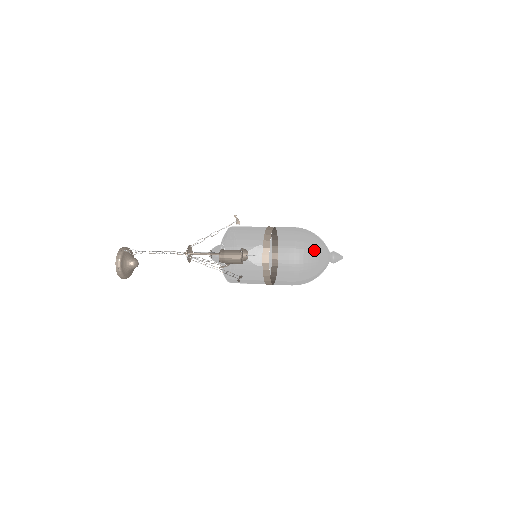
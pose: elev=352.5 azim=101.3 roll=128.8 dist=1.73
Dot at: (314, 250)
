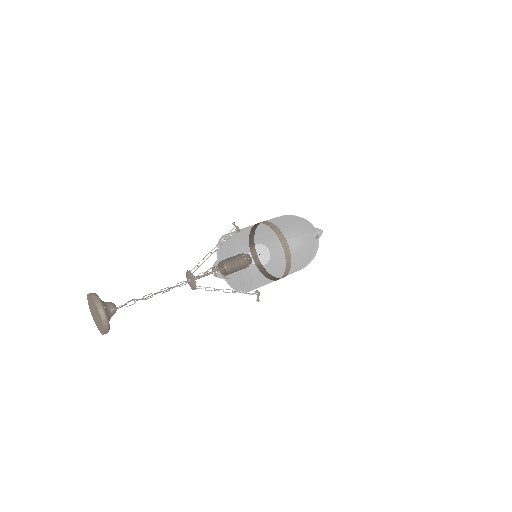
Dot at: (318, 245)
